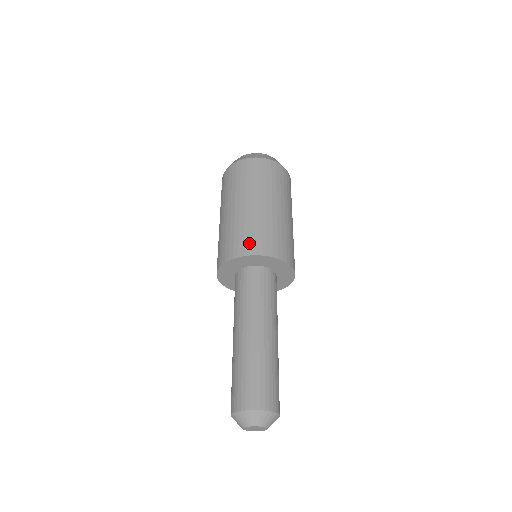
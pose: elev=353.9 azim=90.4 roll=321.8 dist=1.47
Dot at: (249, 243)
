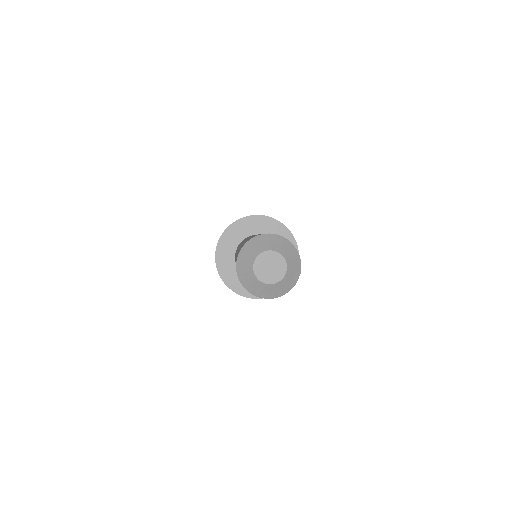
Dot at: occluded
